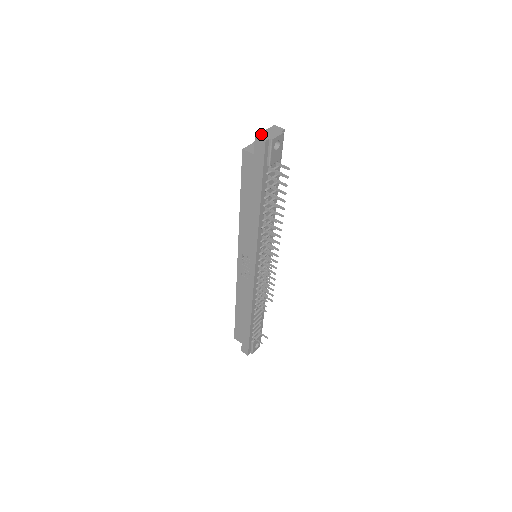
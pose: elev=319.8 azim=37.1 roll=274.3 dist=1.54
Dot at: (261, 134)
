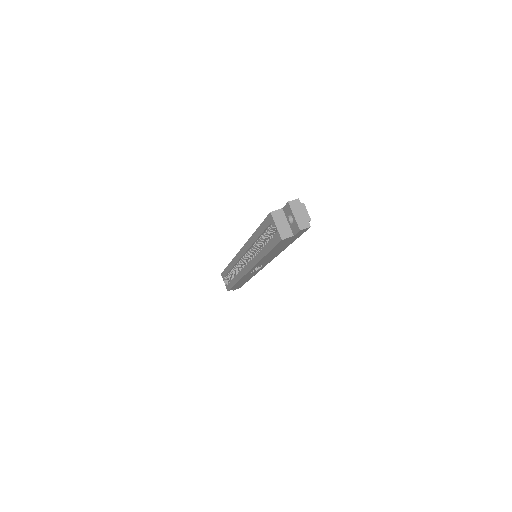
Dot at: (299, 223)
